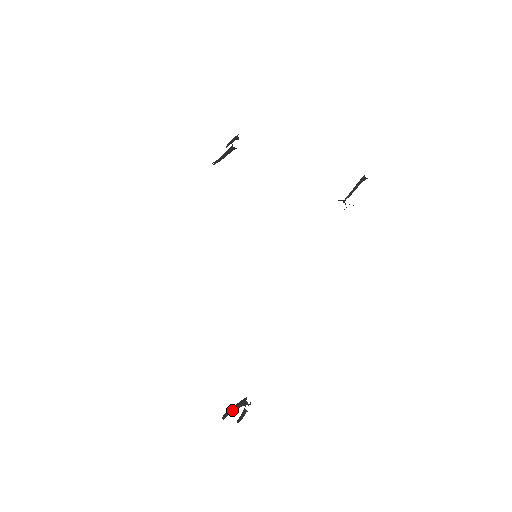
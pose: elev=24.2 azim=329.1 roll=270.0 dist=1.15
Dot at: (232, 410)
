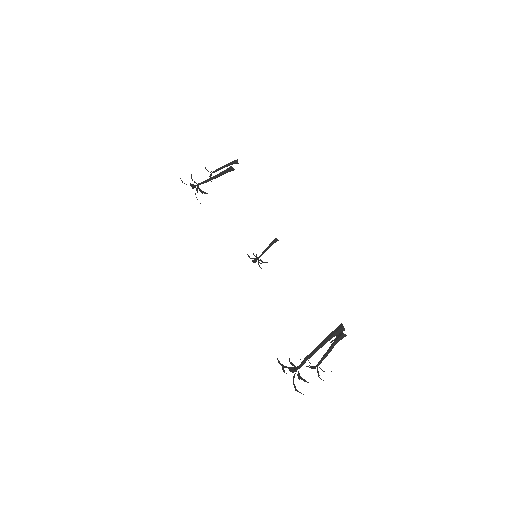
Dot at: (319, 347)
